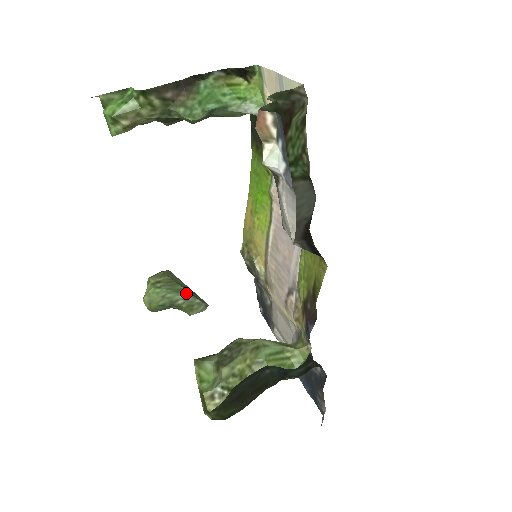
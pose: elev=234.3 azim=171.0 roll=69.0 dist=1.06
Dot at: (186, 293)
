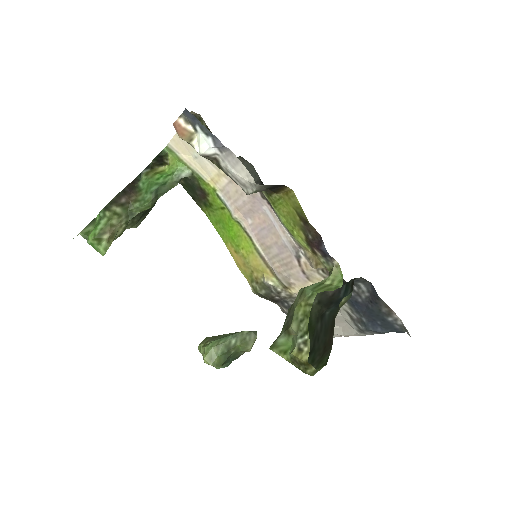
Dot at: (233, 334)
